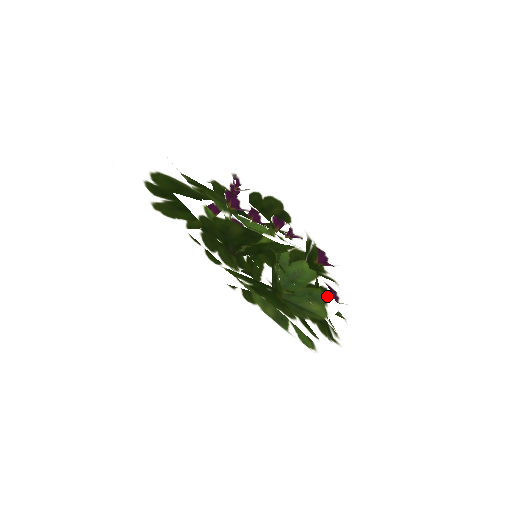
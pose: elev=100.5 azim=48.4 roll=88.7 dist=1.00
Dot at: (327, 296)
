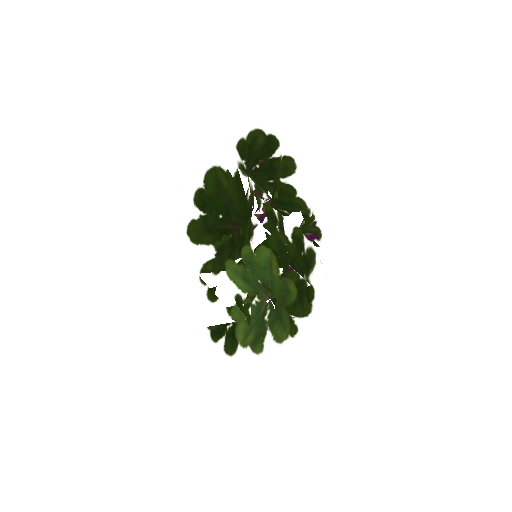
Dot at: (312, 230)
